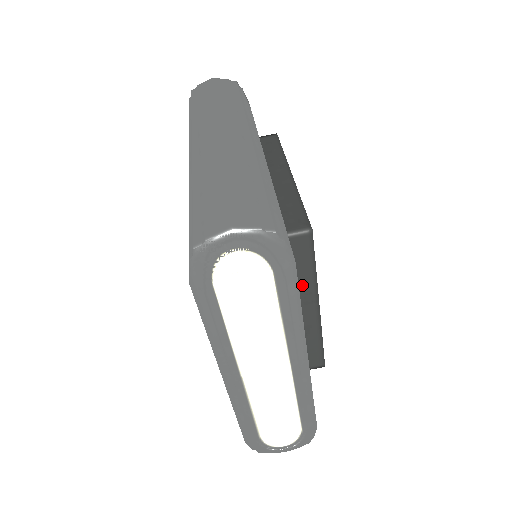
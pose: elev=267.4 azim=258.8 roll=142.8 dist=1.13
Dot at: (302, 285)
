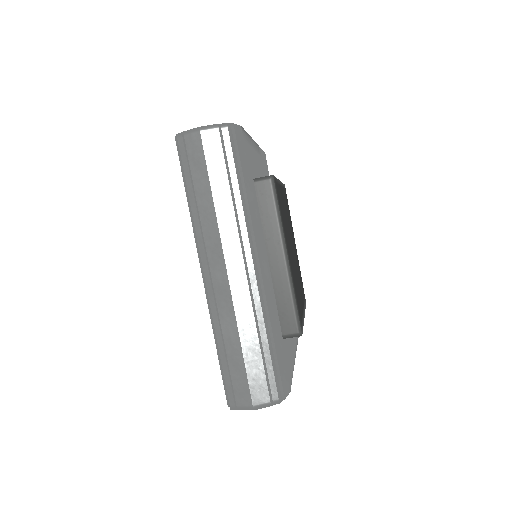
Dot at: occluded
